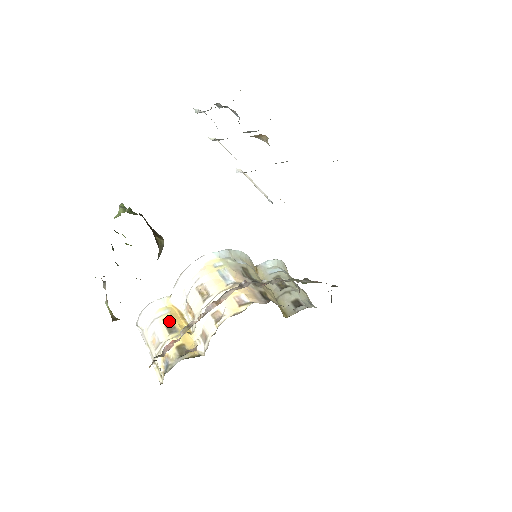
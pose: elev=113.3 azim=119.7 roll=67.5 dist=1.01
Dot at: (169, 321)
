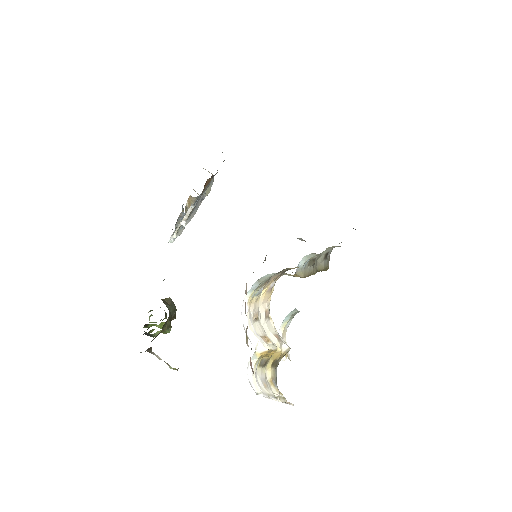
Dot at: (262, 362)
